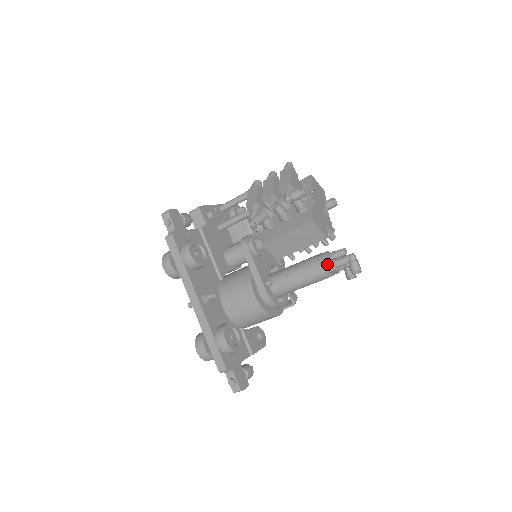
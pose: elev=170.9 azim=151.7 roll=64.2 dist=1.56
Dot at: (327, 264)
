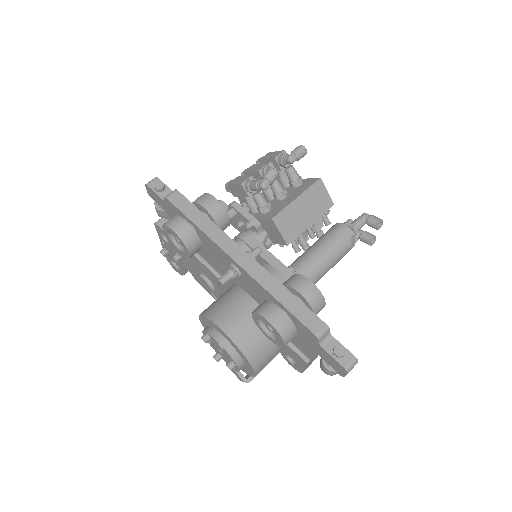
Dot at: (346, 227)
